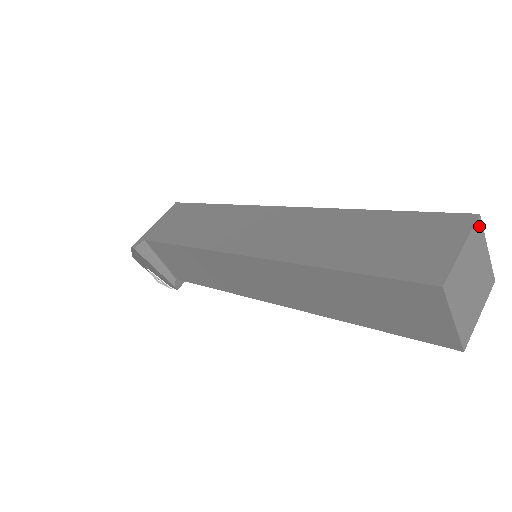
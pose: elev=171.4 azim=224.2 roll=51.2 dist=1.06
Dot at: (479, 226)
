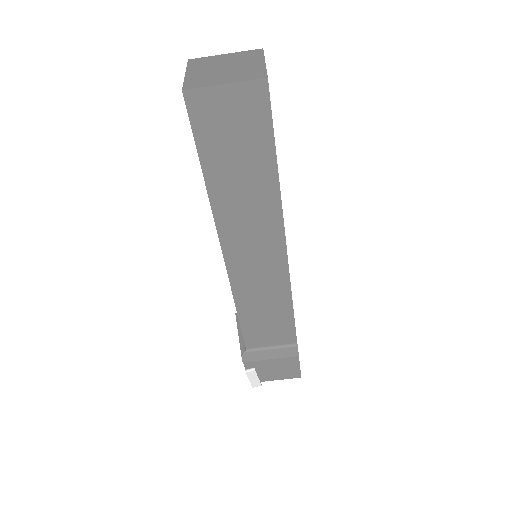
Dot at: (258, 52)
